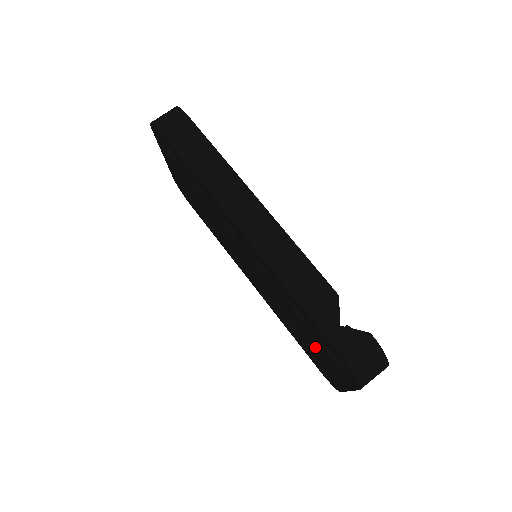
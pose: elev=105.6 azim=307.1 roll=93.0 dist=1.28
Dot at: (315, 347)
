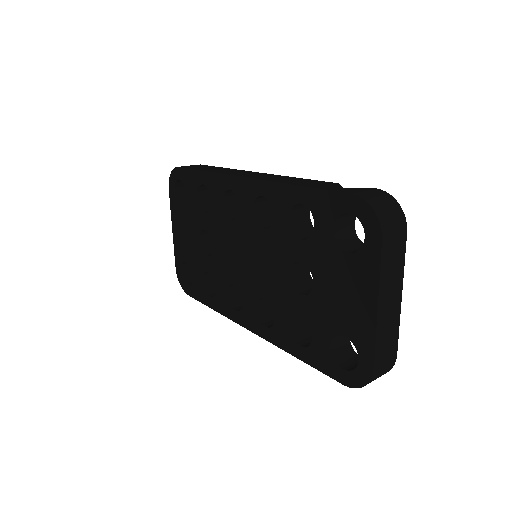
Dot at: (327, 283)
